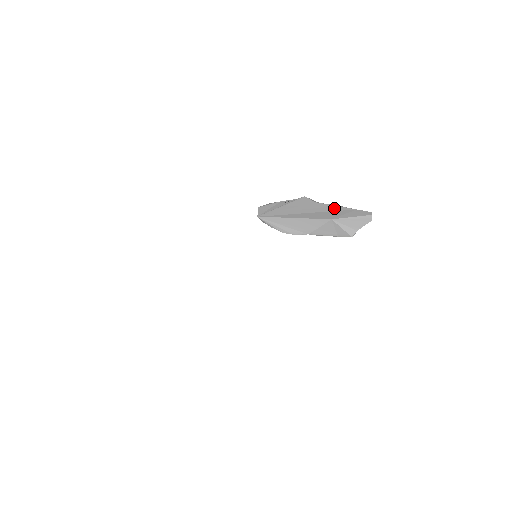
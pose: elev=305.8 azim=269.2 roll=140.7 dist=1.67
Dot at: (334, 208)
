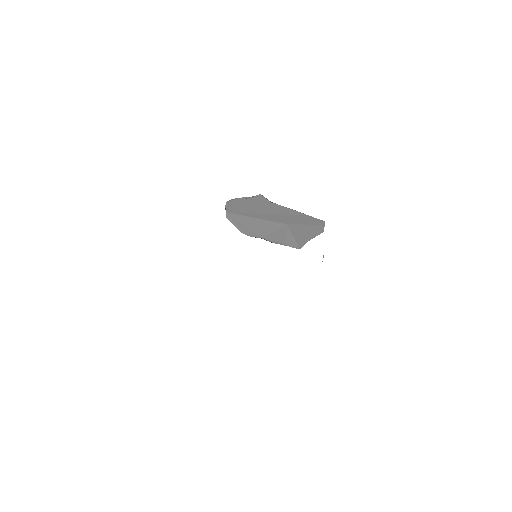
Dot at: (287, 211)
